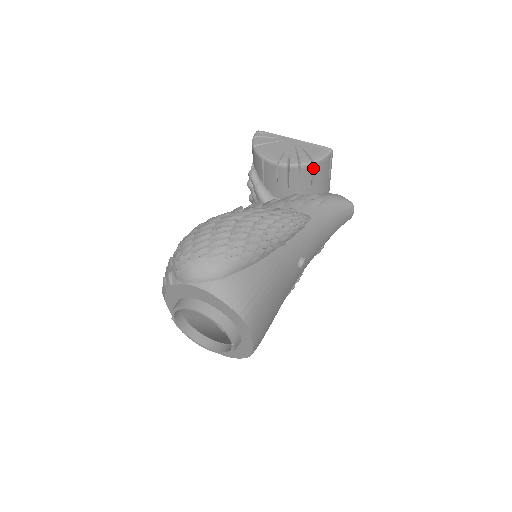
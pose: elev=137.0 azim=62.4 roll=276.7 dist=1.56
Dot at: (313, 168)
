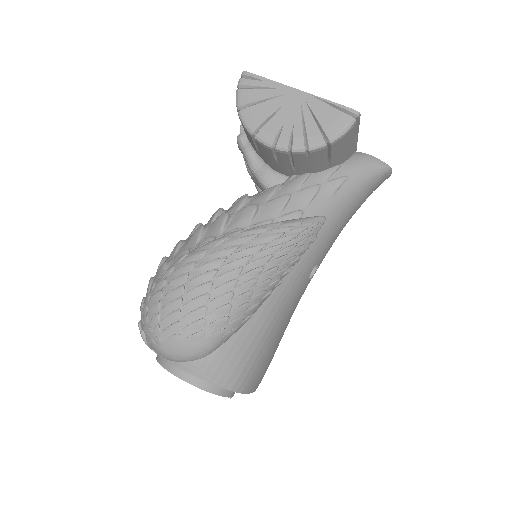
Dot at: (328, 147)
